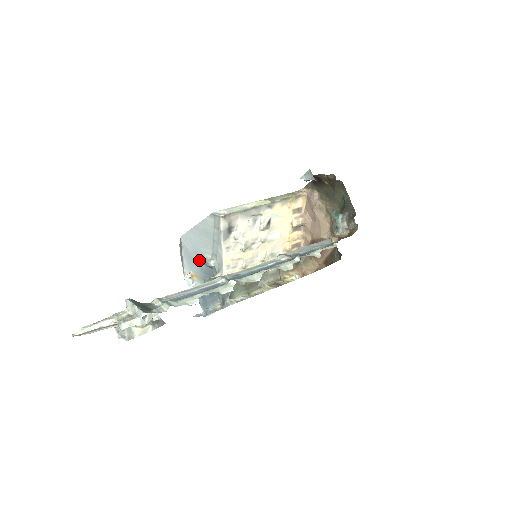
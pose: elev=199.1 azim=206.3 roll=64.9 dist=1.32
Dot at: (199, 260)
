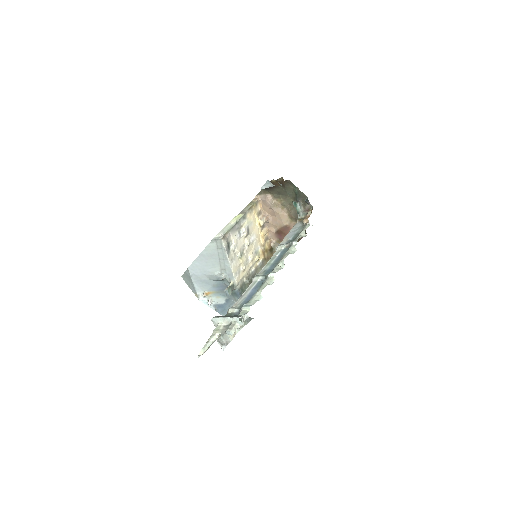
Dot at: (210, 279)
